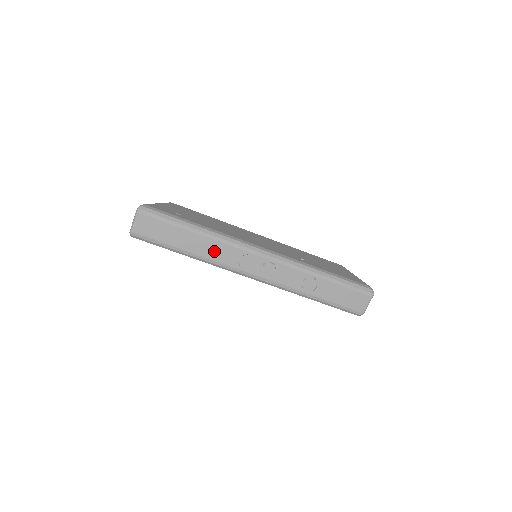
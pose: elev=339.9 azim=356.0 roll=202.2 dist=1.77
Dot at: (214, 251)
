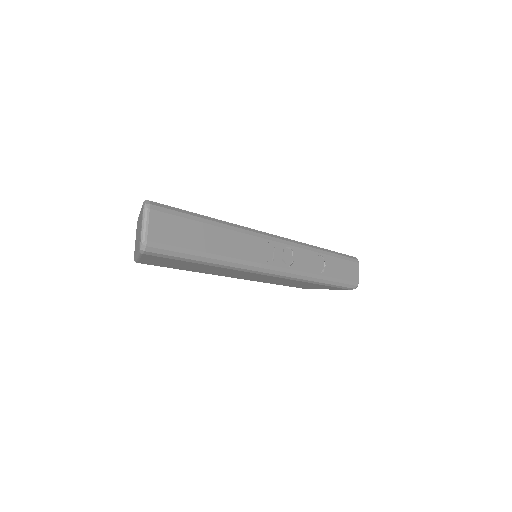
Dot at: (239, 246)
